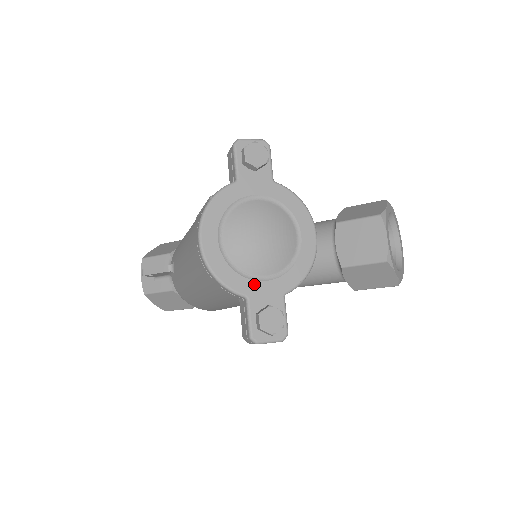
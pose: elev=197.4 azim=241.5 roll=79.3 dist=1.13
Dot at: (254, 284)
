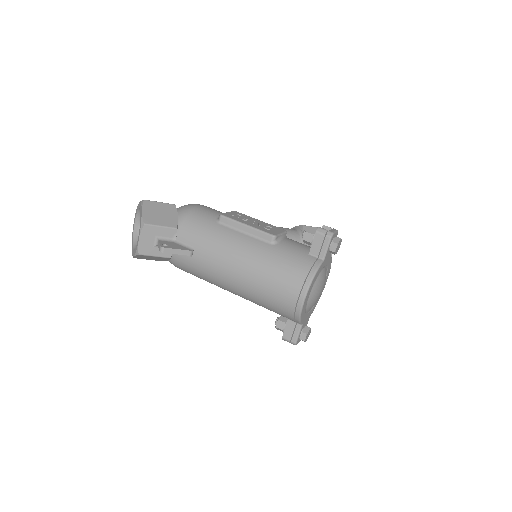
Dot at: (306, 316)
